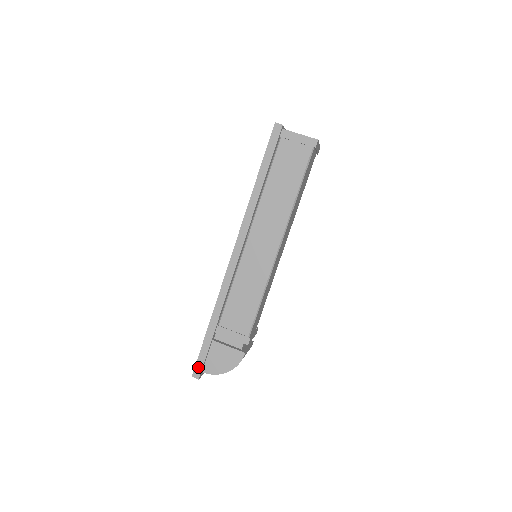
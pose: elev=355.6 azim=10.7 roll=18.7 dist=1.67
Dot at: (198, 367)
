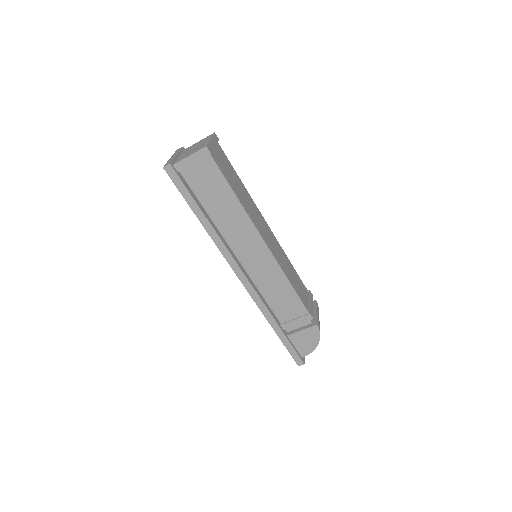
Dot at: (296, 358)
